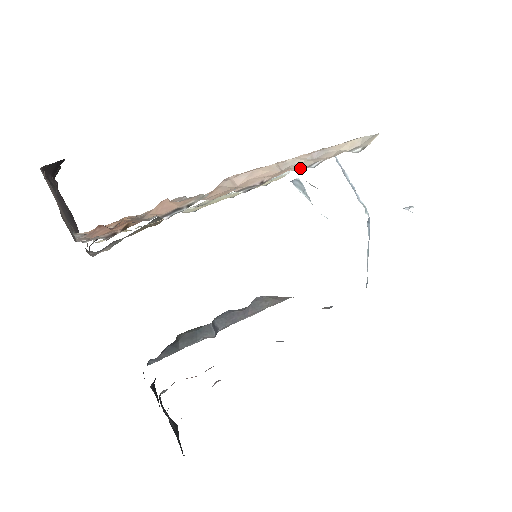
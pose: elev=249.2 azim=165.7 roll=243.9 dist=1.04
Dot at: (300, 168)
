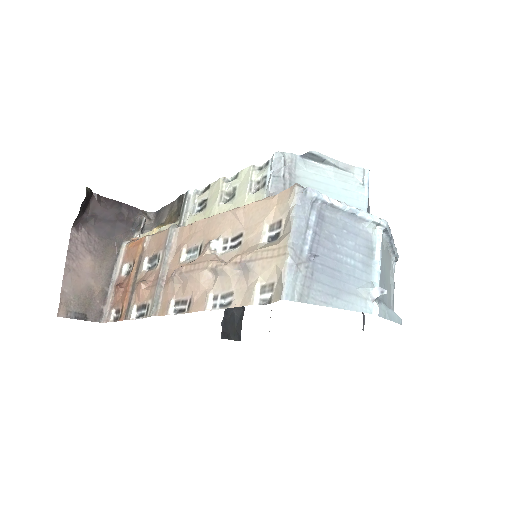
Dot at: (220, 293)
